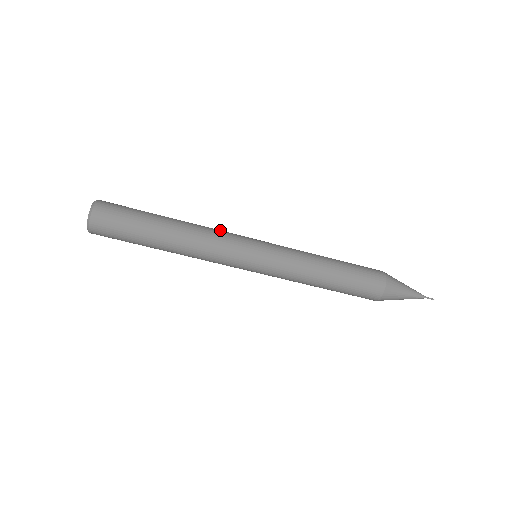
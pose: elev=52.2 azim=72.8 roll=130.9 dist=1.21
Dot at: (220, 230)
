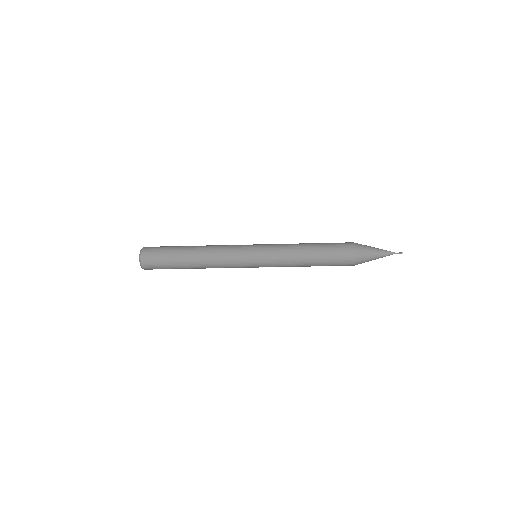
Dot at: (225, 250)
